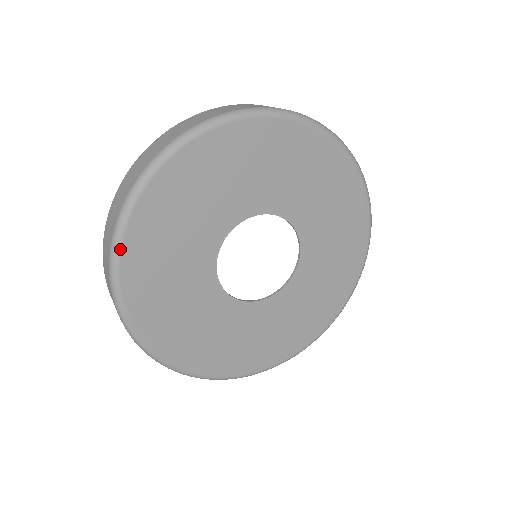
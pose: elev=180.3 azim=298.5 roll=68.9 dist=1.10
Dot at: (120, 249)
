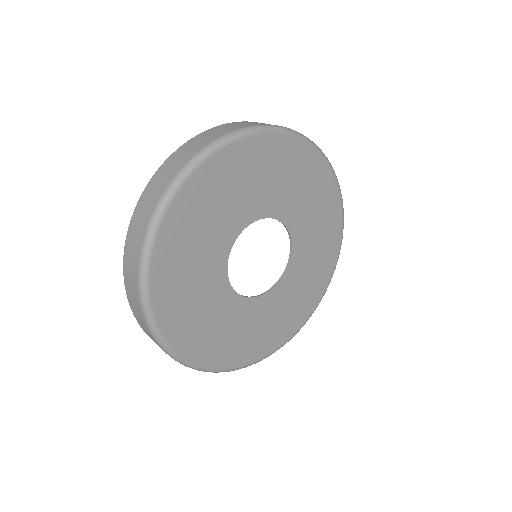
Dot at: (149, 292)
